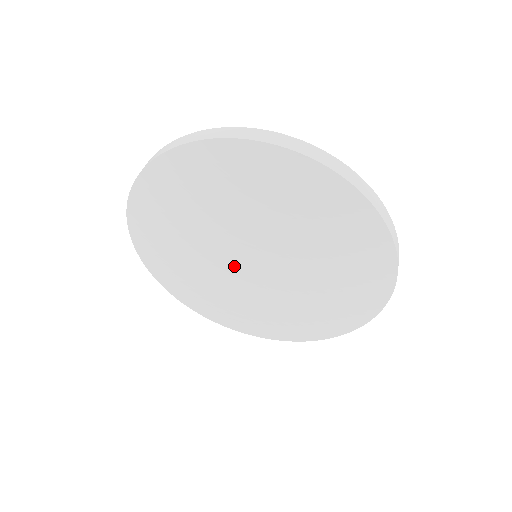
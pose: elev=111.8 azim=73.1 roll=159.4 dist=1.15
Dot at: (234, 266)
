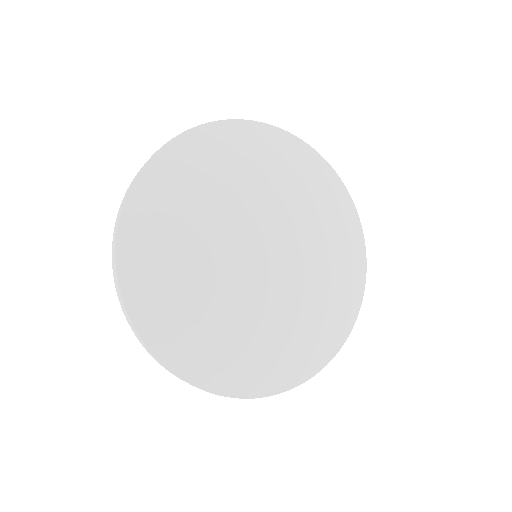
Dot at: (252, 268)
